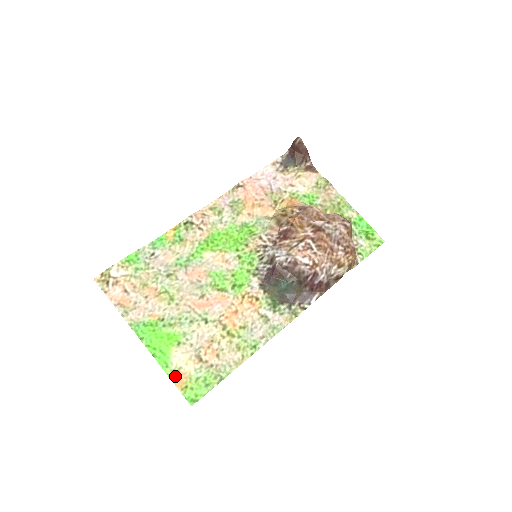
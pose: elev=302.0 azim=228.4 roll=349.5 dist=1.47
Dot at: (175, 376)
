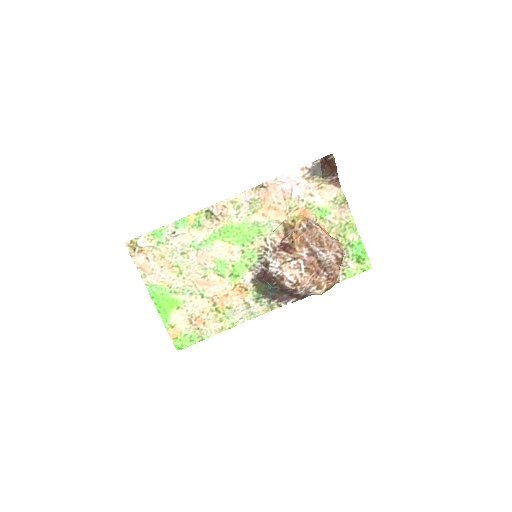
Dot at: (170, 329)
